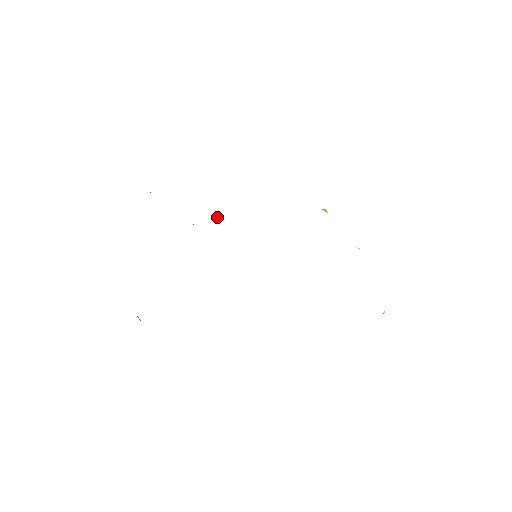
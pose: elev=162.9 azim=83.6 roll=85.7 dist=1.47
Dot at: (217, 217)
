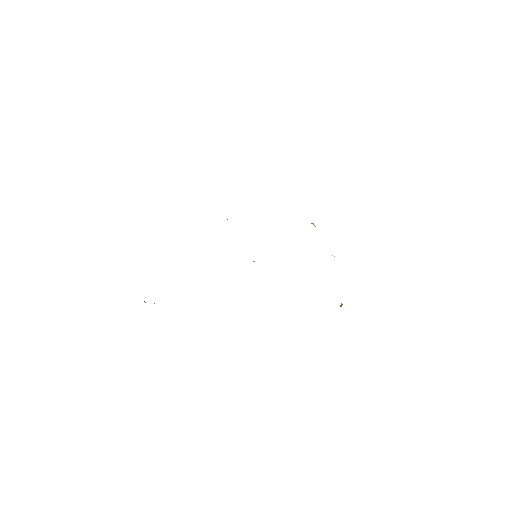
Dot at: occluded
